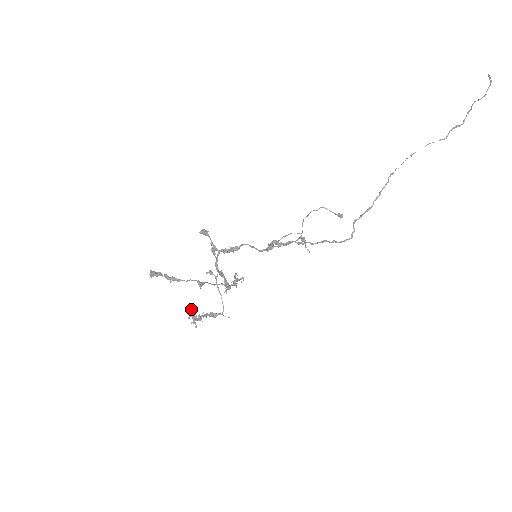
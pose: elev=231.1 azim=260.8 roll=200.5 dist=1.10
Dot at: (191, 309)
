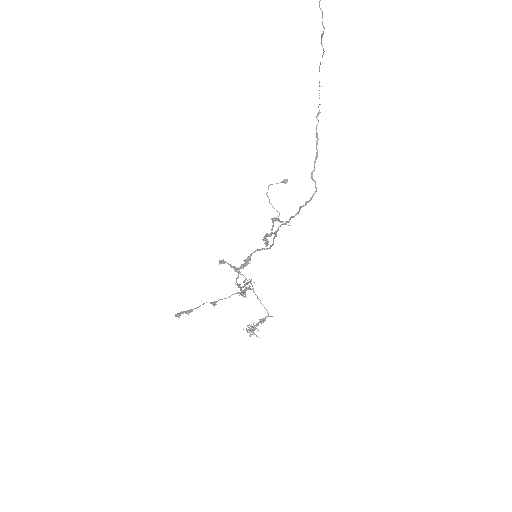
Dot at: (247, 325)
